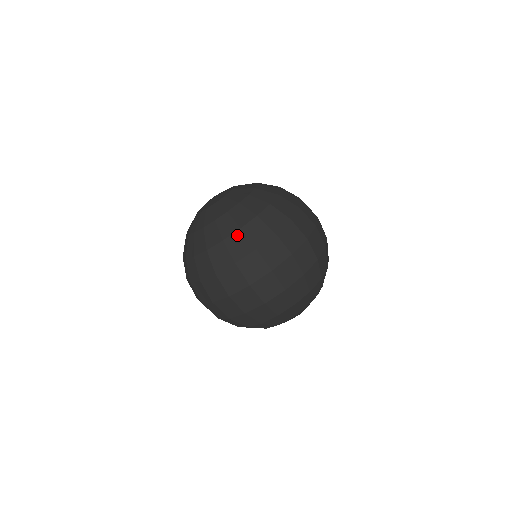
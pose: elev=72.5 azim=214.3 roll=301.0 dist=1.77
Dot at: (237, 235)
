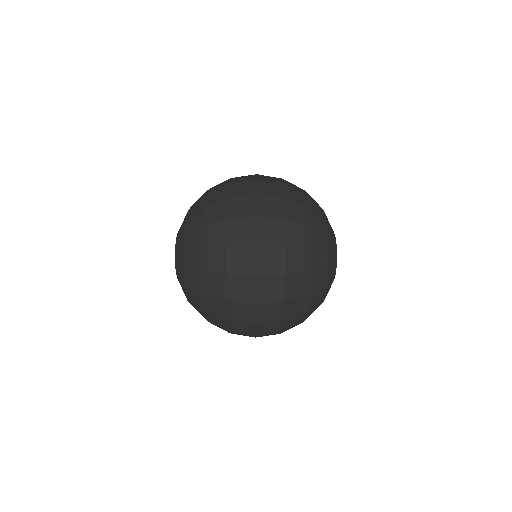
Dot at: (210, 190)
